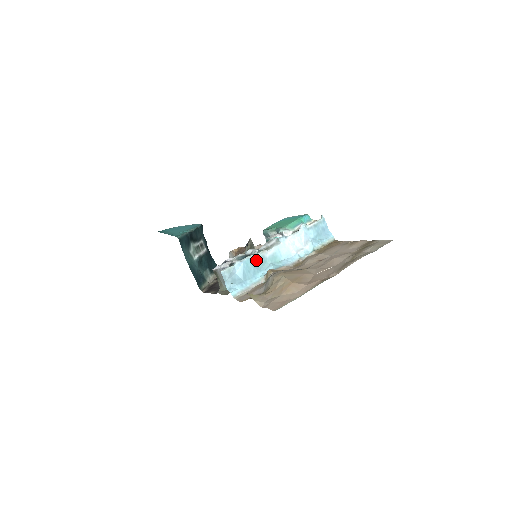
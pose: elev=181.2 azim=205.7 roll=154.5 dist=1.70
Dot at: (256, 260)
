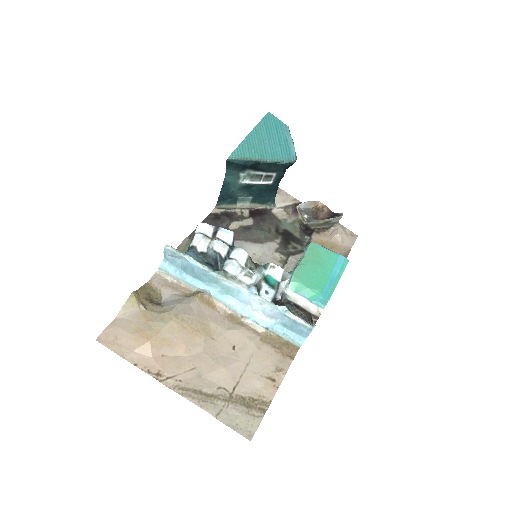
Dot at: (207, 274)
